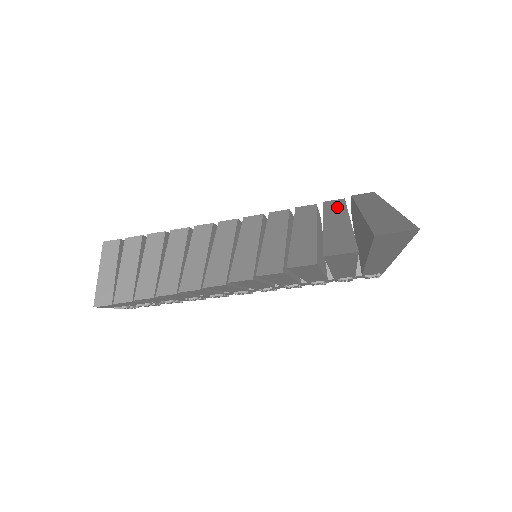
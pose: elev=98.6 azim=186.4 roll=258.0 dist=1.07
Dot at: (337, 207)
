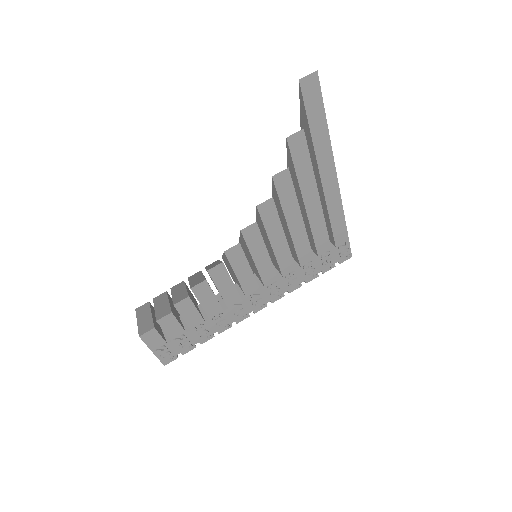
Dot at: occluded
